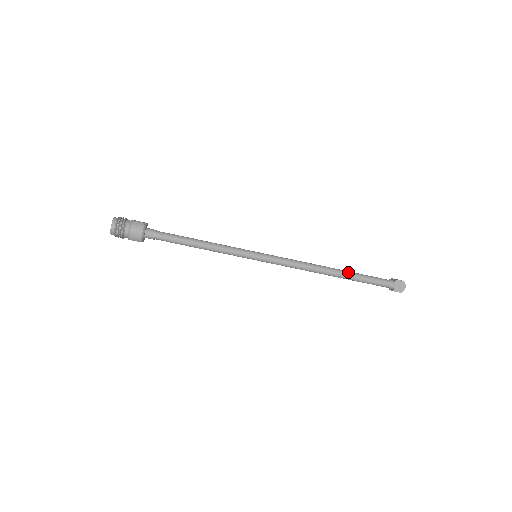
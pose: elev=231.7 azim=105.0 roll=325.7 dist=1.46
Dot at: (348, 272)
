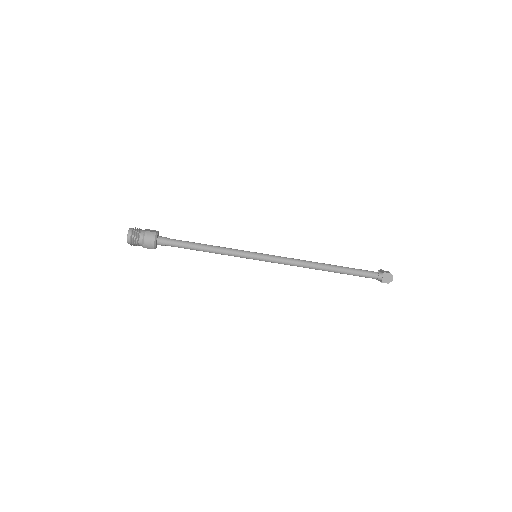
Dot at: (340, 267)
